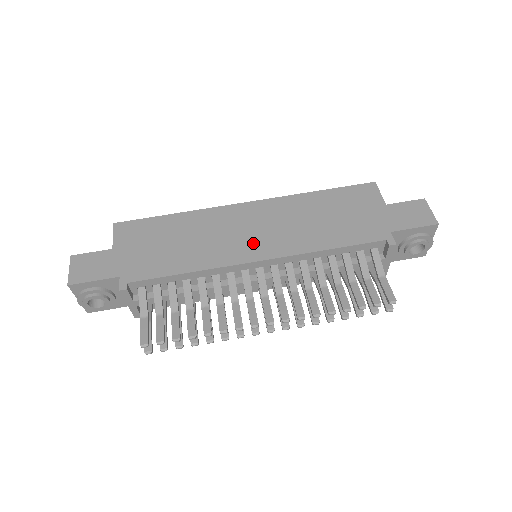
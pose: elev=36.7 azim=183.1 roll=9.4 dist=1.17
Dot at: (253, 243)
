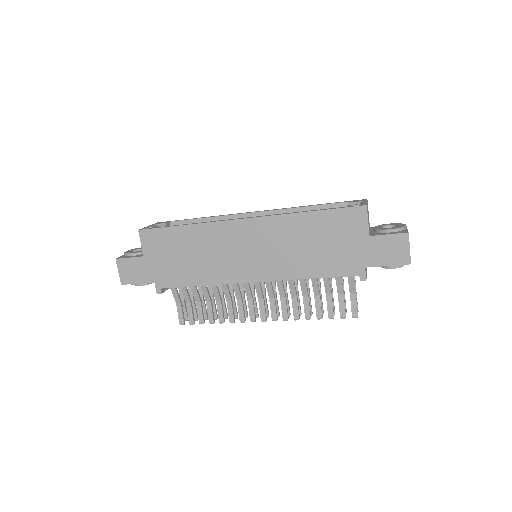
Dot at: (249, 265)
